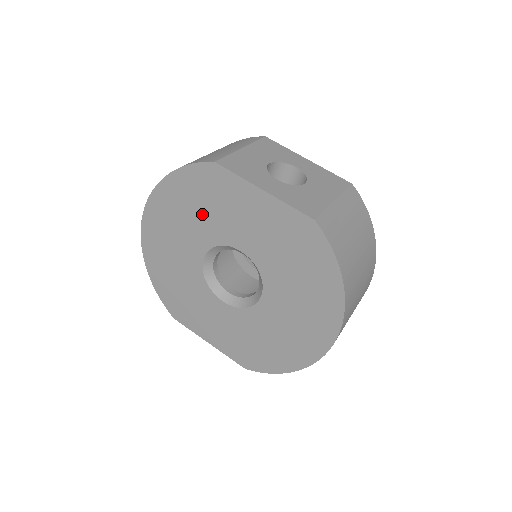
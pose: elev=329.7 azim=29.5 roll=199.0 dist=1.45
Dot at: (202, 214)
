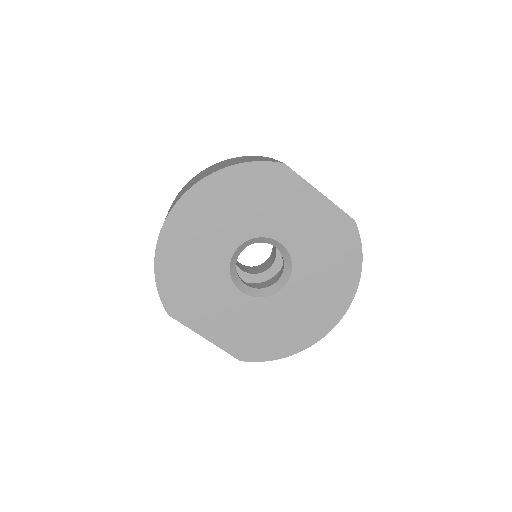
Dot at: (253, 207)
